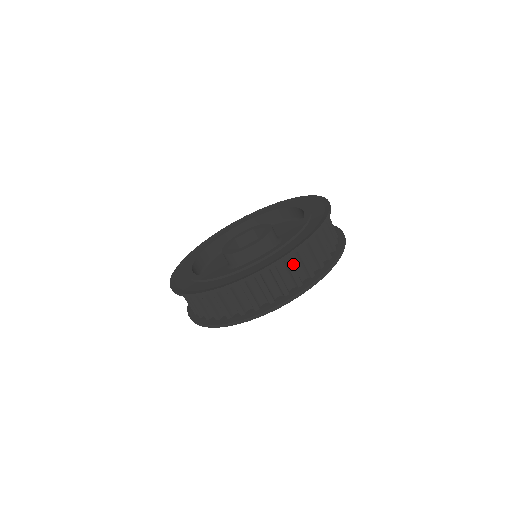
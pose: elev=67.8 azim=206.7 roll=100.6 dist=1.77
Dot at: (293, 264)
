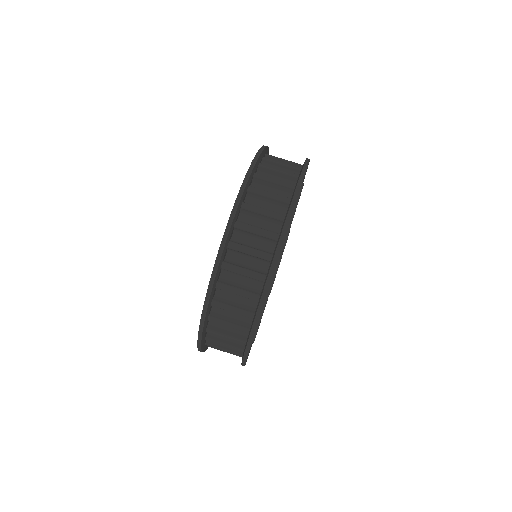
Dot at: occluded
